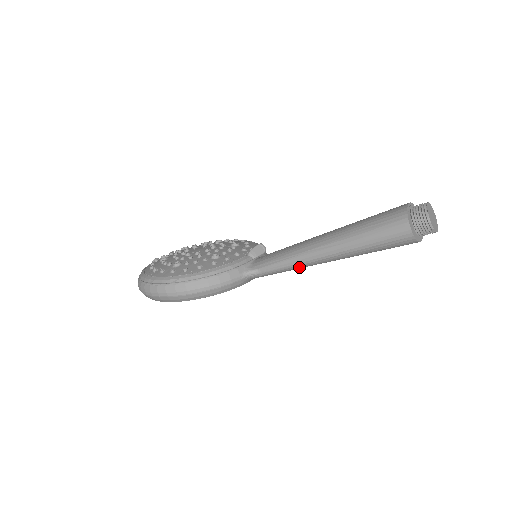
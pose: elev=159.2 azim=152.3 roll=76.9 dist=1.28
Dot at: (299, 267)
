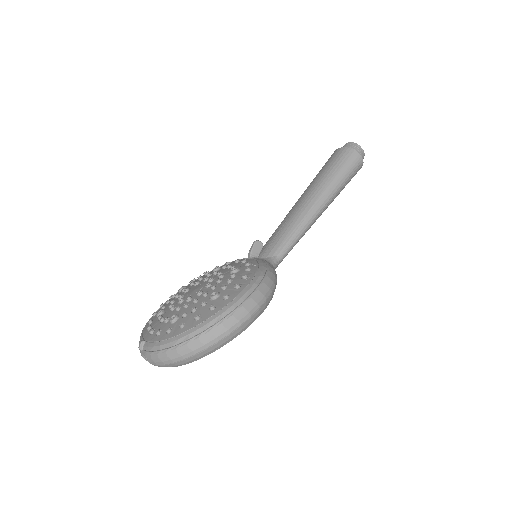
Dot at: occluded
